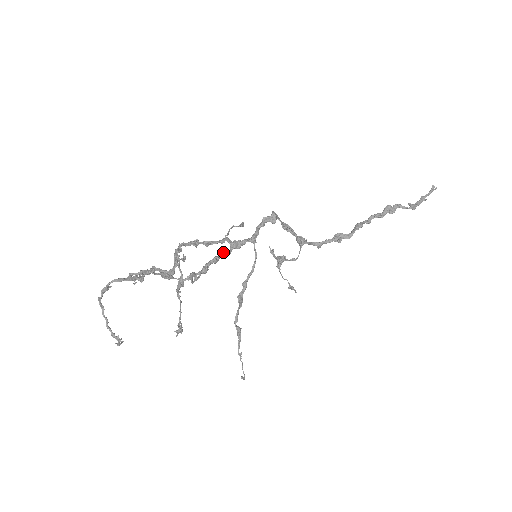
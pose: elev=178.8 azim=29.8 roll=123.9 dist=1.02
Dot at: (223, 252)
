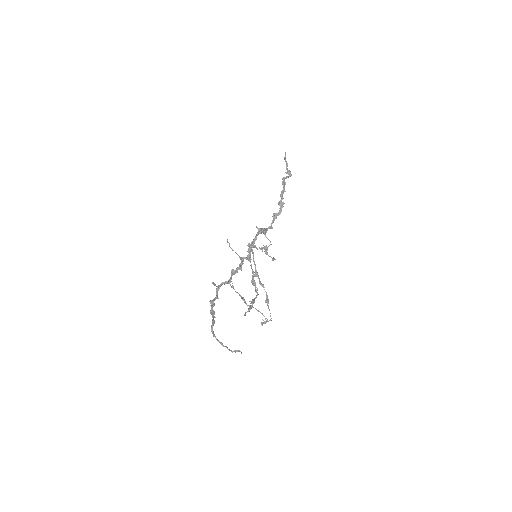
Dot at: (251, 267)
